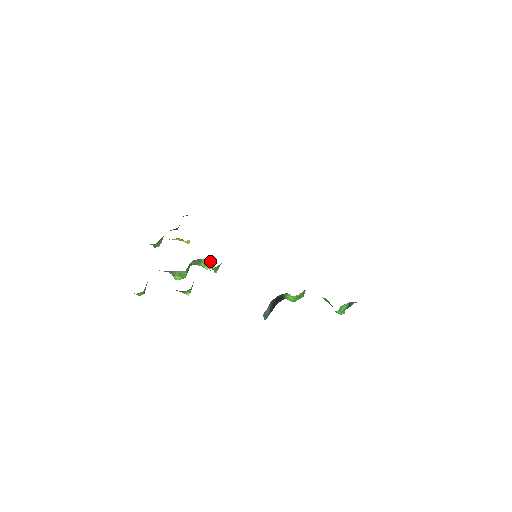
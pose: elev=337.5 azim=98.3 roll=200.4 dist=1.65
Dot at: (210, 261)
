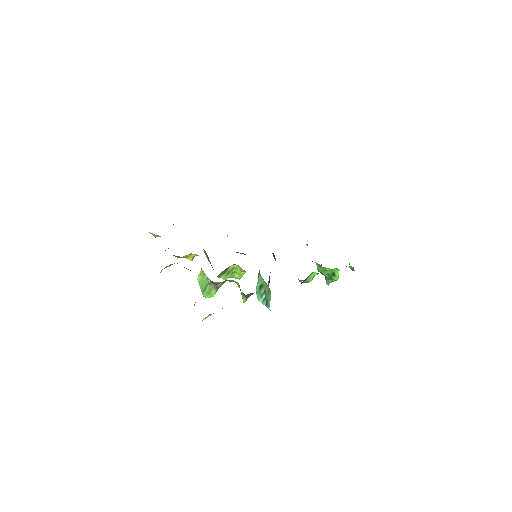
Dot at: (235, 267)
